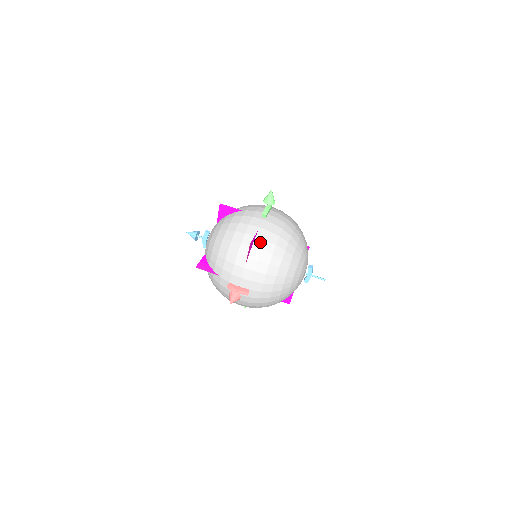
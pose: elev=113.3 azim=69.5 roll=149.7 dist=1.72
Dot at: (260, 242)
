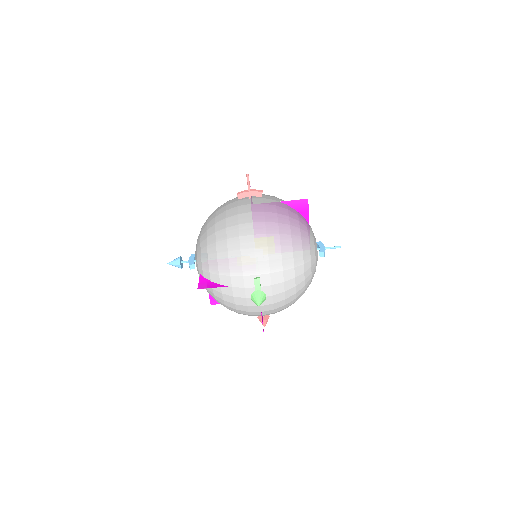
Dot at: (268, 312)
